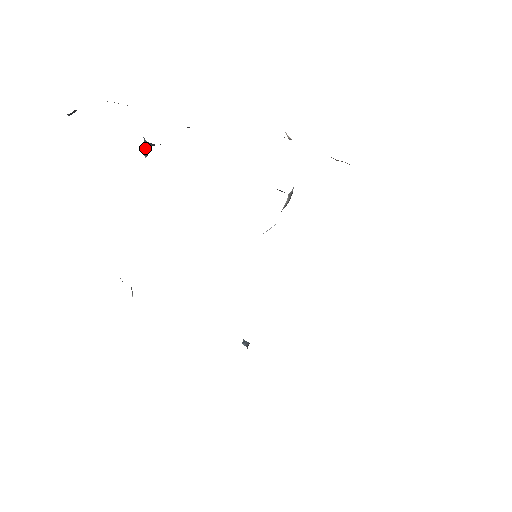
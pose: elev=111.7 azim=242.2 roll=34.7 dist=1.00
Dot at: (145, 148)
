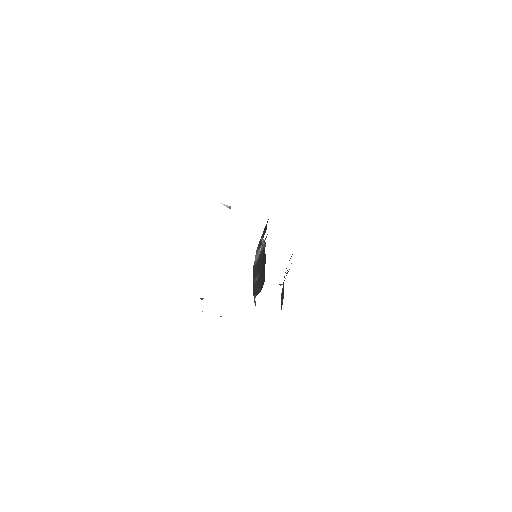
Dot at: occluded
